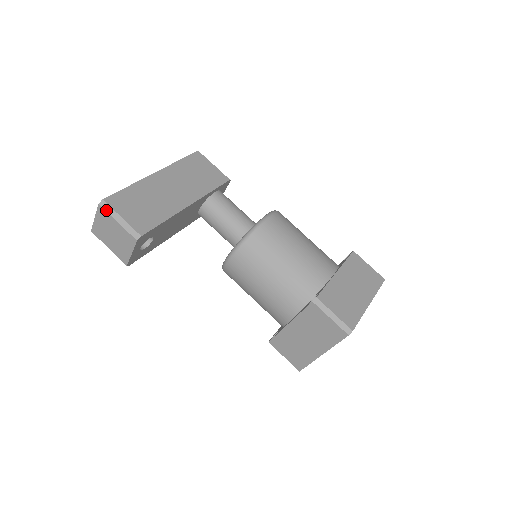
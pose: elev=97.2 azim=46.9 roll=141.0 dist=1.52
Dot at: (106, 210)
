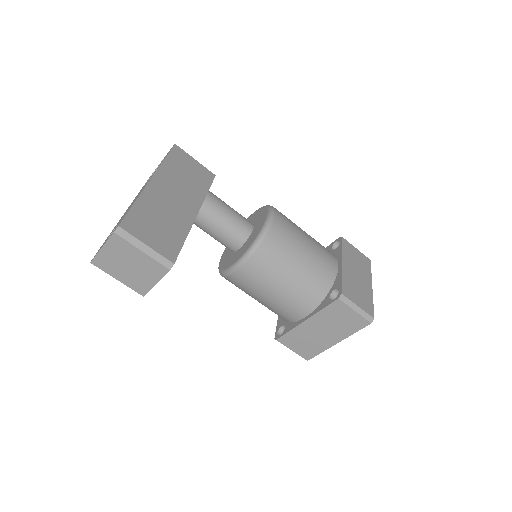
Dot at: (125, 239)
